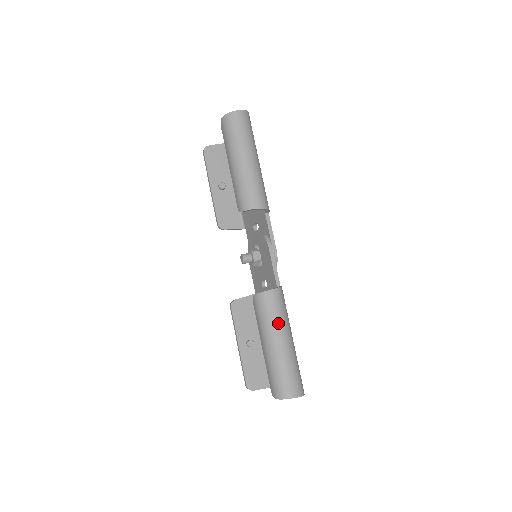
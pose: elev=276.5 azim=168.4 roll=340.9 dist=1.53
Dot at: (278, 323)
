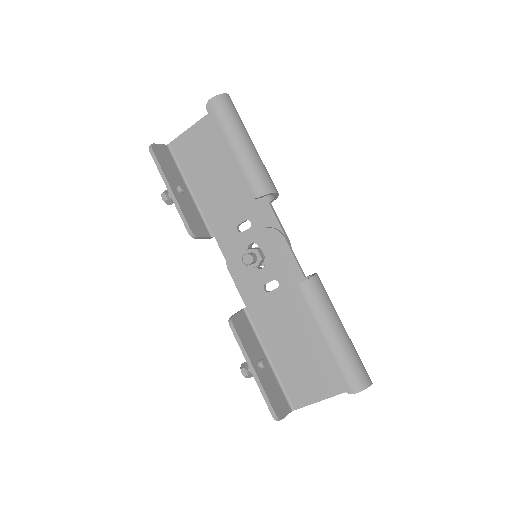
Dot at: (333, 308)
